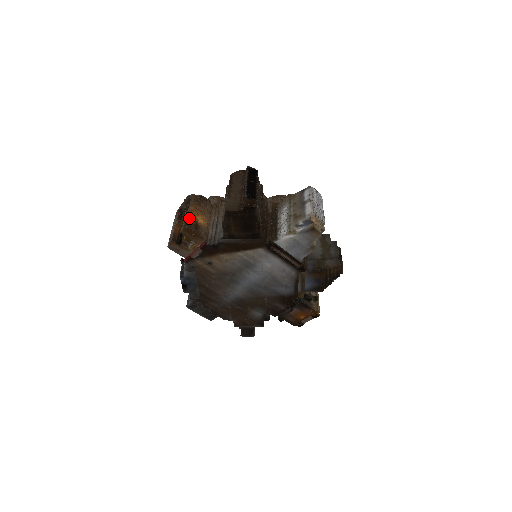
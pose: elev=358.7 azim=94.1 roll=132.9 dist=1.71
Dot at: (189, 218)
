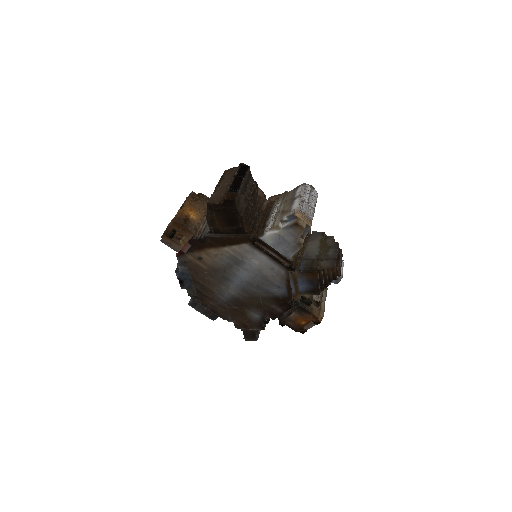
Dot at: (180, 212)
